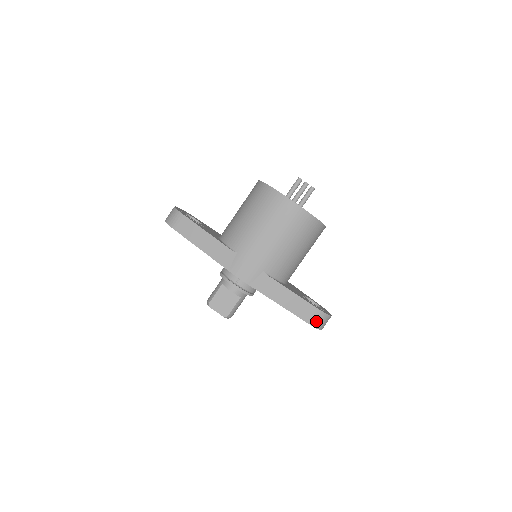
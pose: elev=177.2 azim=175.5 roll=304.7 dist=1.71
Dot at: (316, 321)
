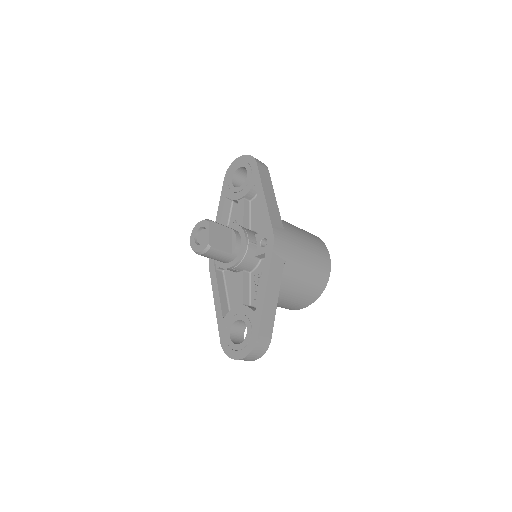
Dot at: (261, 342)
